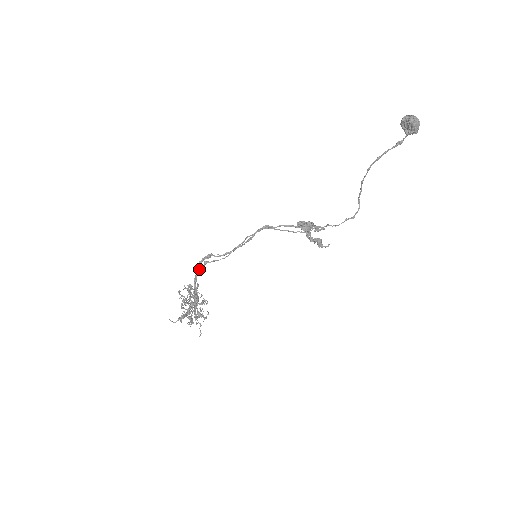
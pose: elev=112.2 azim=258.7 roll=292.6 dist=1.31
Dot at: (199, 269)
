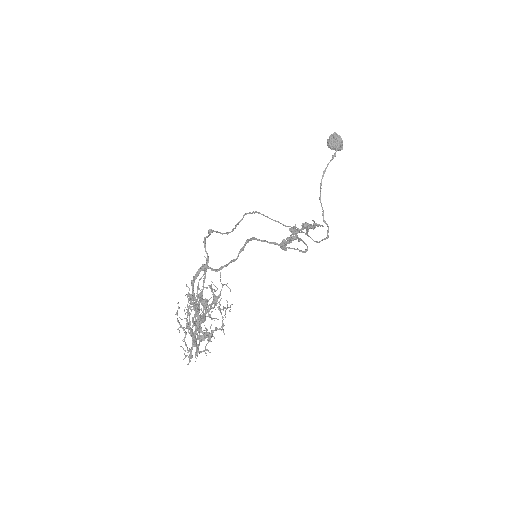
Dot at: occluded
